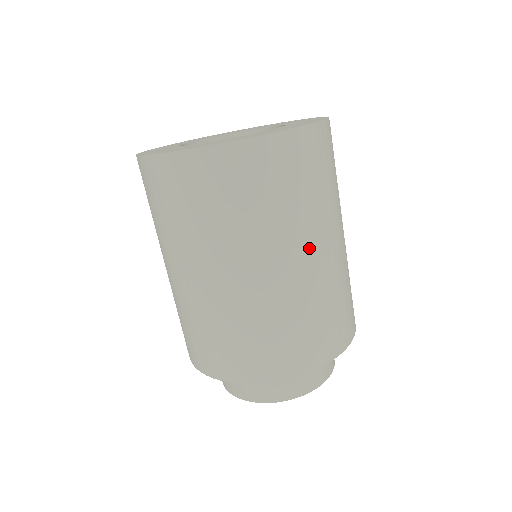
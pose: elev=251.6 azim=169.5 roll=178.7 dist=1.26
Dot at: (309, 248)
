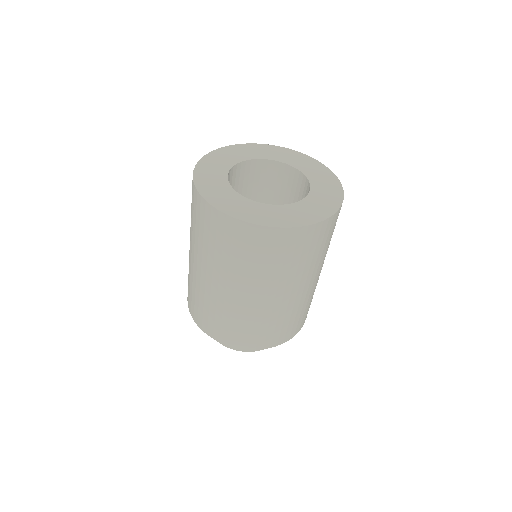
Dot at: occluded
